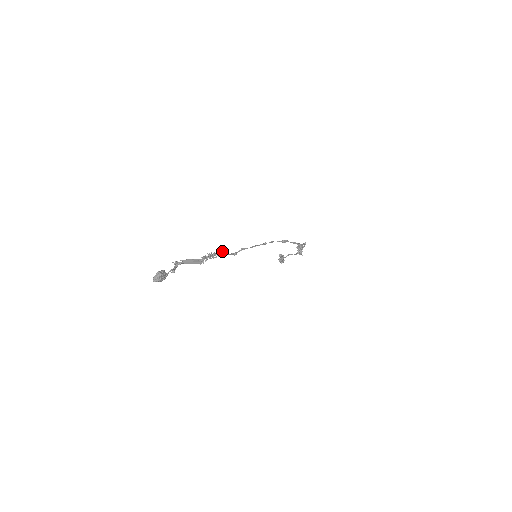
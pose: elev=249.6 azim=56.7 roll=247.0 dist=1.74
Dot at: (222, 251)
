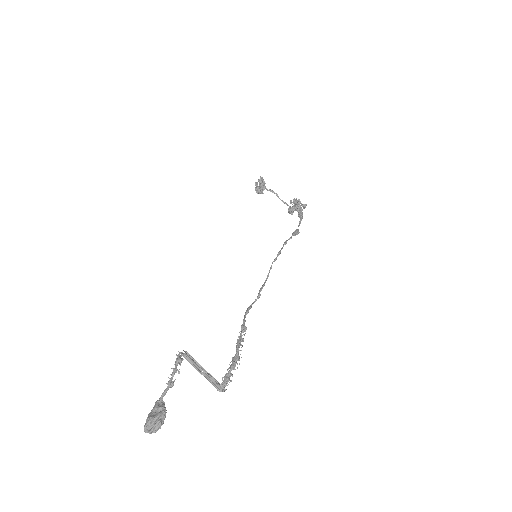
Dot at: occluded
